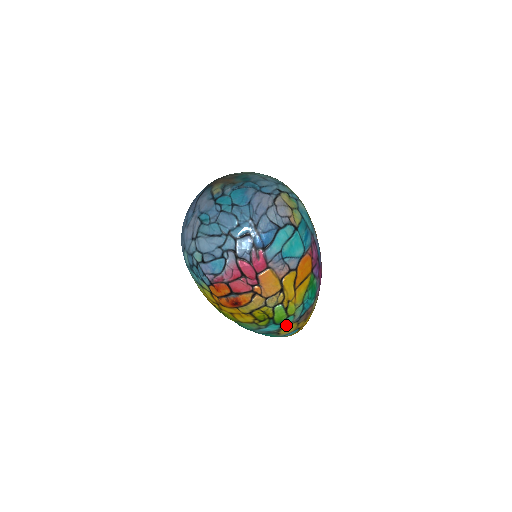
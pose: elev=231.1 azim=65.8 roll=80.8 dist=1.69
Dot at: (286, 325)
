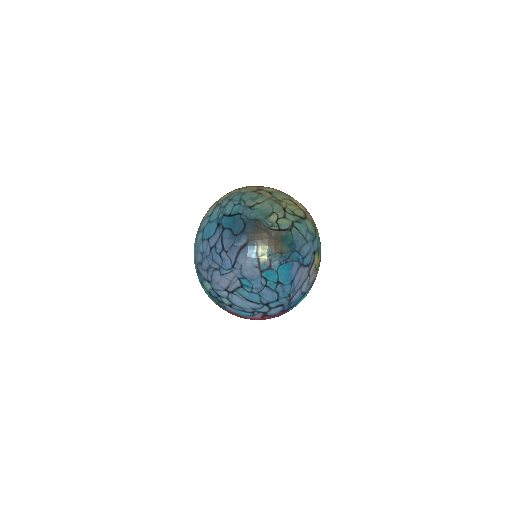
Dot at: occluded
